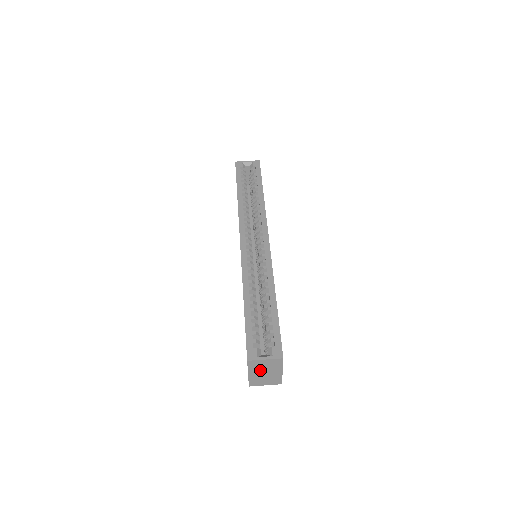
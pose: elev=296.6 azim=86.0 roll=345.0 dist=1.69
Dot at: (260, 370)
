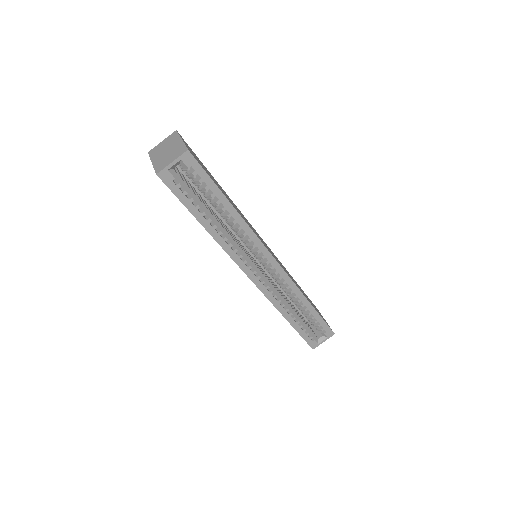
Dot at: occluded
